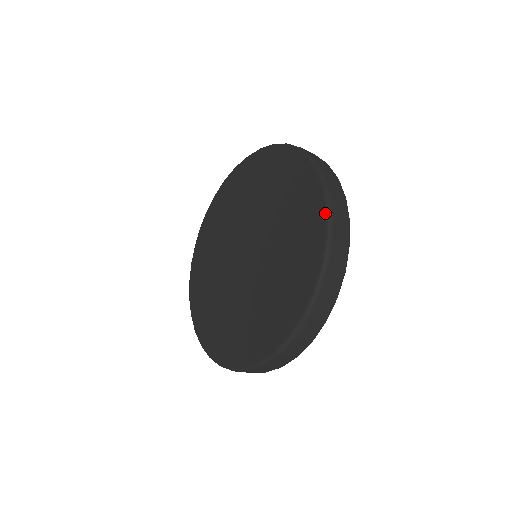
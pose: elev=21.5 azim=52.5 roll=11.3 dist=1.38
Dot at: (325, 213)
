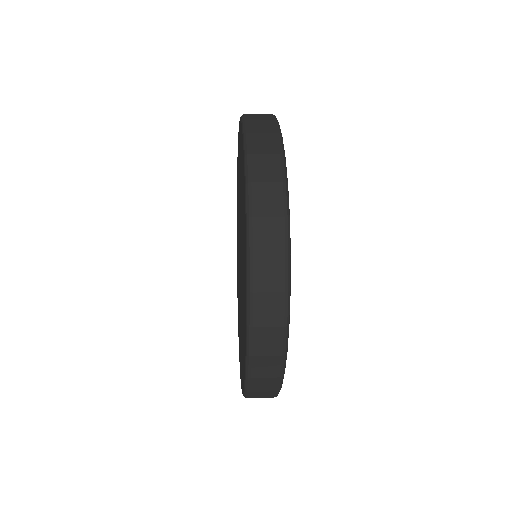
Dot at: occluded
